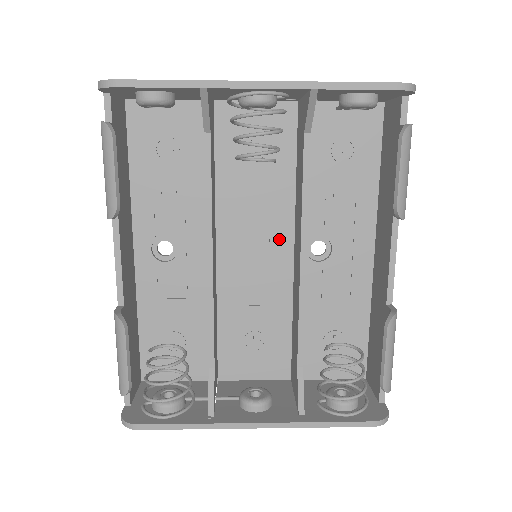
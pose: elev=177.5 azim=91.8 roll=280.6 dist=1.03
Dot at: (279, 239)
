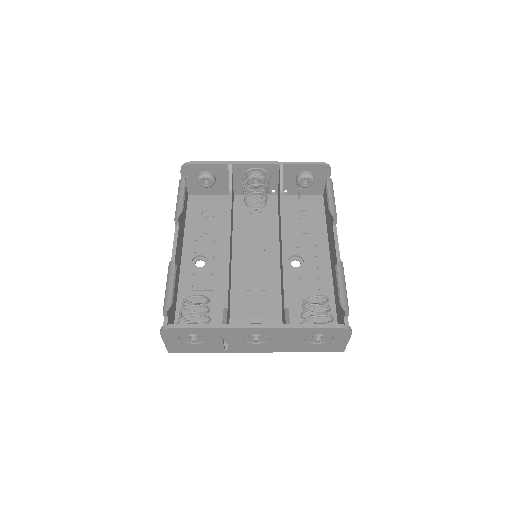
Dot at: (270, 257)
